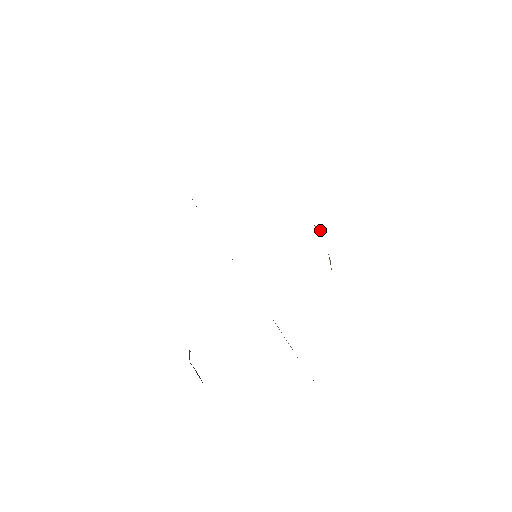
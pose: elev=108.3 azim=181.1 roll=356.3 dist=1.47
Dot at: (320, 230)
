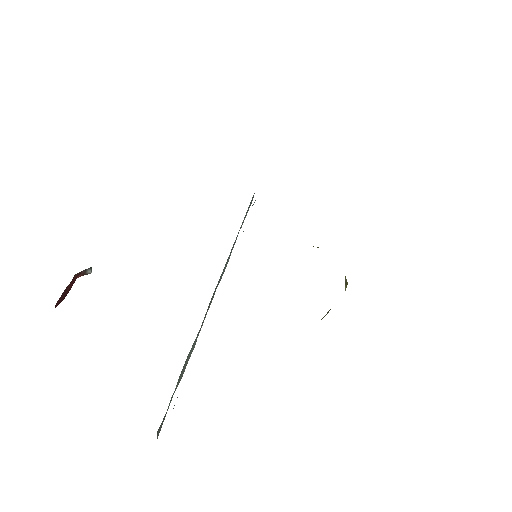
Dot at: (347, 284)
